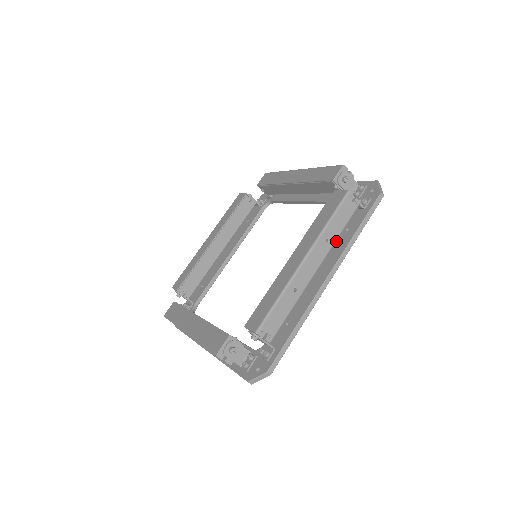
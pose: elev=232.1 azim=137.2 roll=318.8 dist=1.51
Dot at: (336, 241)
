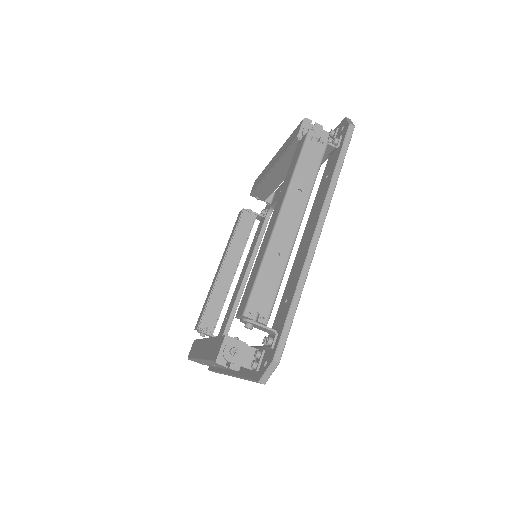
Dot at: (319, 194)
